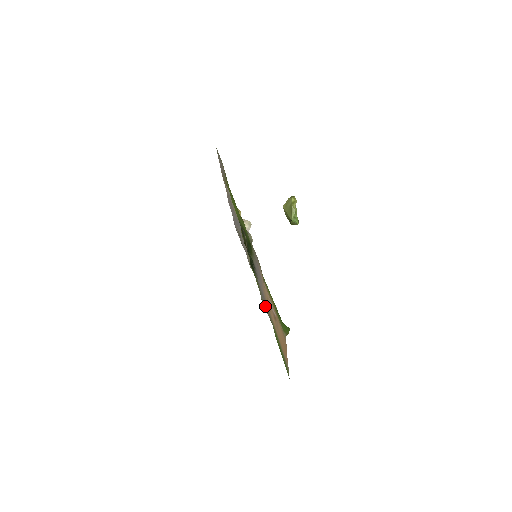
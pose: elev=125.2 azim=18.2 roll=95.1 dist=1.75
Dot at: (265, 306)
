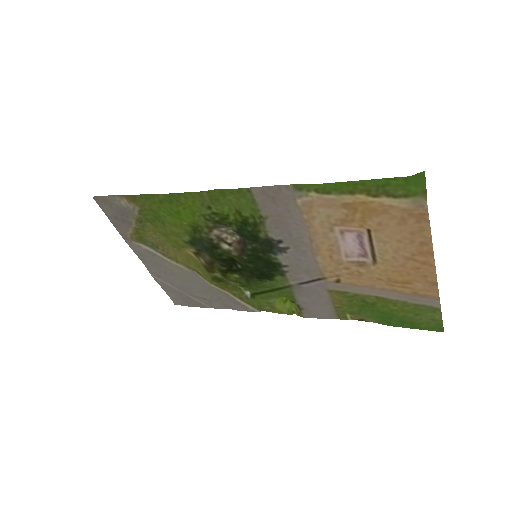
Dot at: (319, 307)
